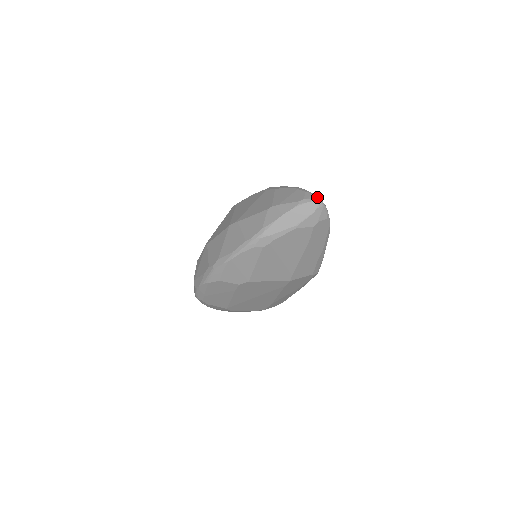
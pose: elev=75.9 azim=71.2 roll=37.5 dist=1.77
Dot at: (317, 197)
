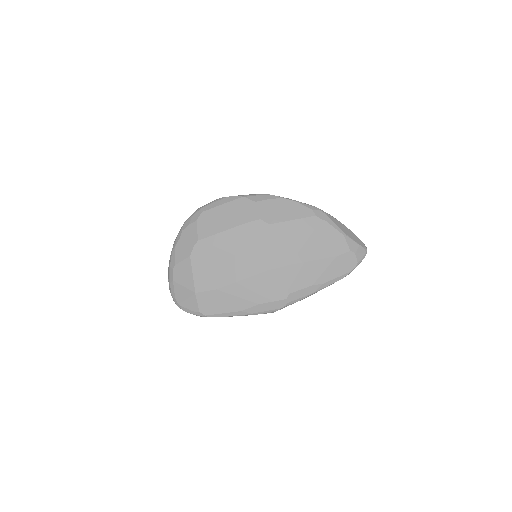
Dot at: occluded
